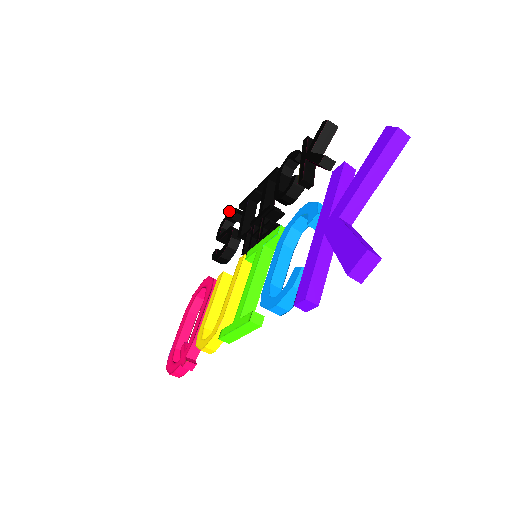
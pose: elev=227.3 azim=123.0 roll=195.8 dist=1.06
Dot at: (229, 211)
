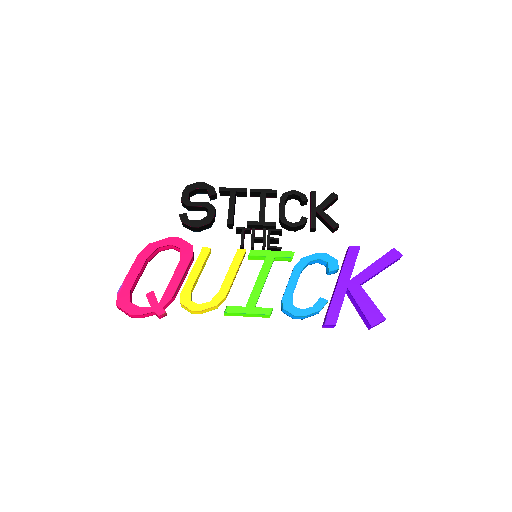
Dot at: (201, 182)
